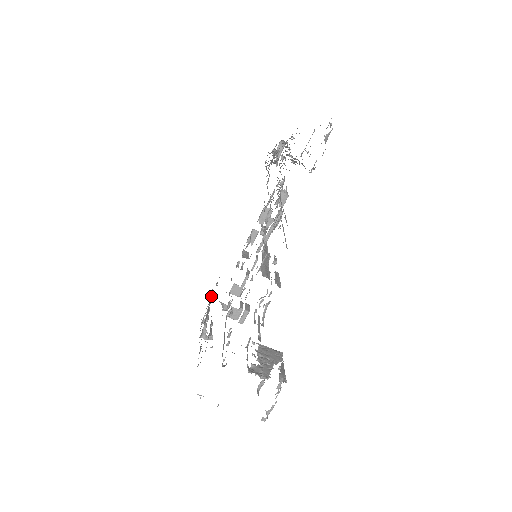
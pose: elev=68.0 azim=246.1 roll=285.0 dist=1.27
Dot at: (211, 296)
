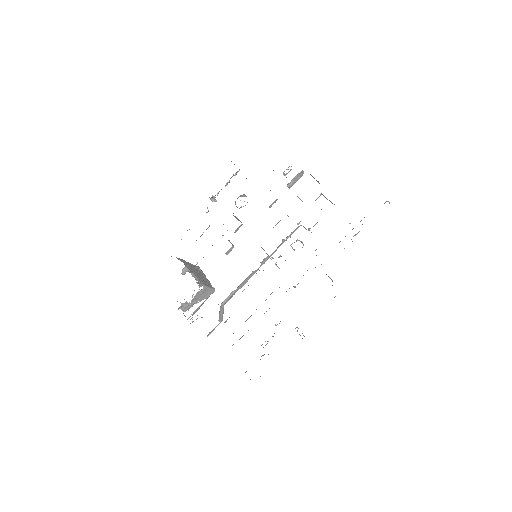
Dot at: occluded
